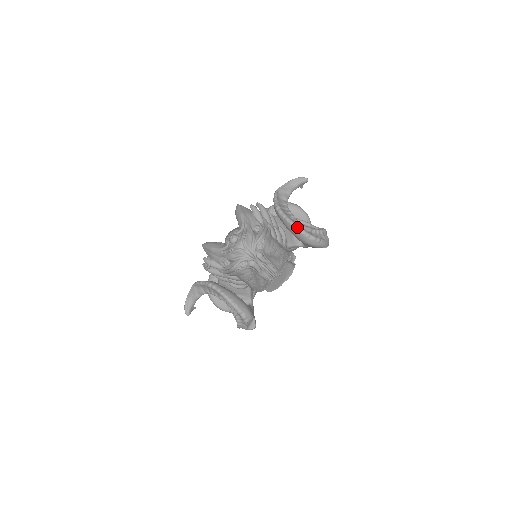
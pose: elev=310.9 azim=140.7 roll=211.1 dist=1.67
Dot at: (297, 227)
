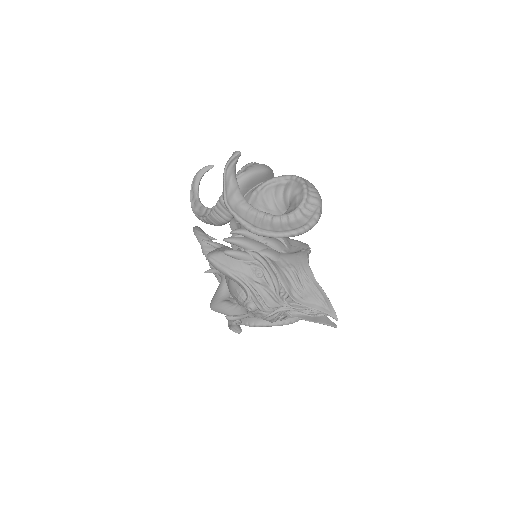
Dot at: (293, 235)
